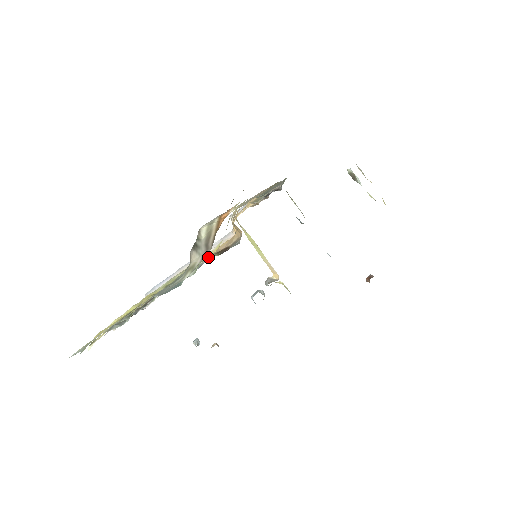
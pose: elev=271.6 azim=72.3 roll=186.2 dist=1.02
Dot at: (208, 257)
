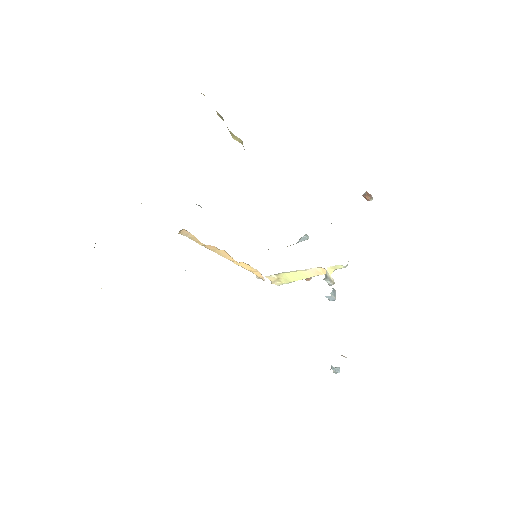
Dot at: occluded
